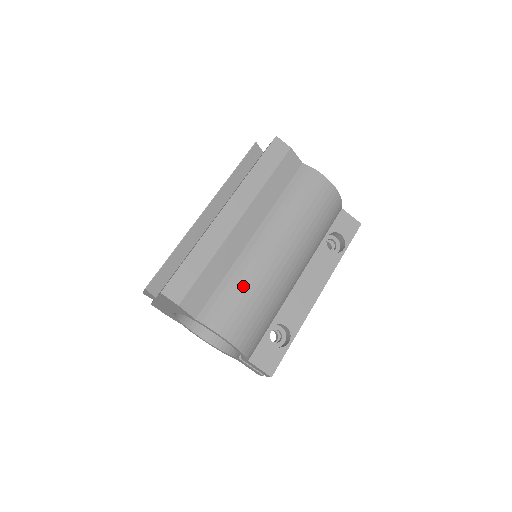
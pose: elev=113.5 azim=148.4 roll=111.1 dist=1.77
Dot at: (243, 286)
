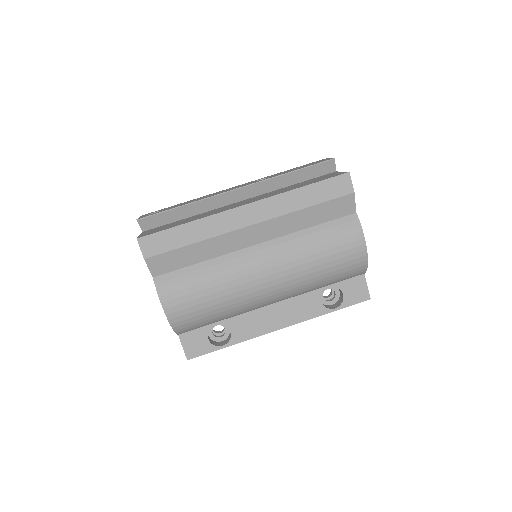
Dot at: (211, 281)
